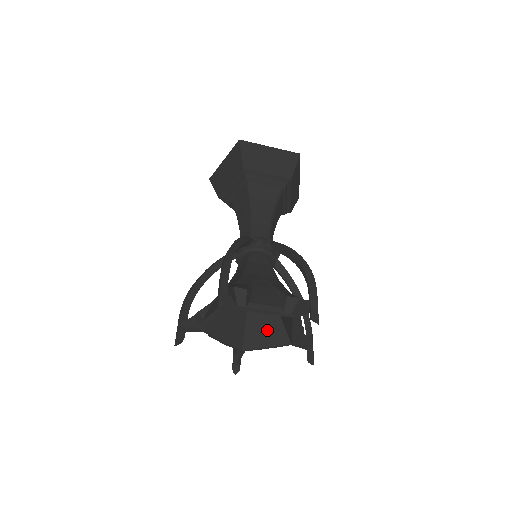
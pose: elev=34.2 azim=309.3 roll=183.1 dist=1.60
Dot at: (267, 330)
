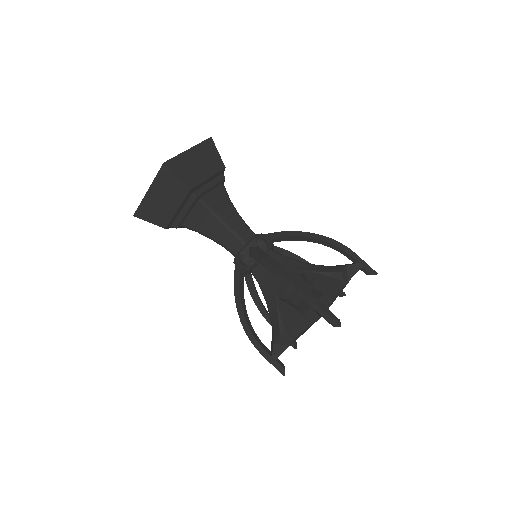
Dot at: occluded
